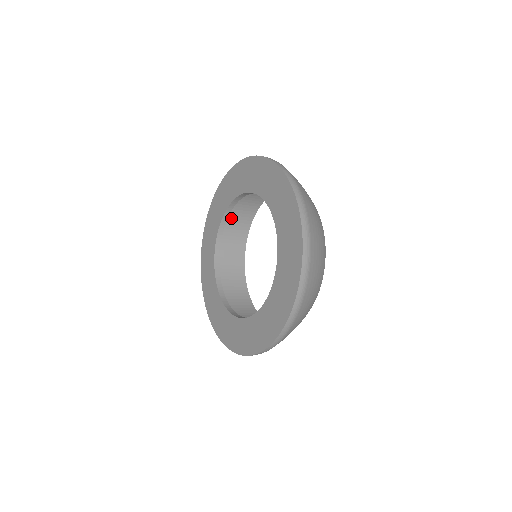
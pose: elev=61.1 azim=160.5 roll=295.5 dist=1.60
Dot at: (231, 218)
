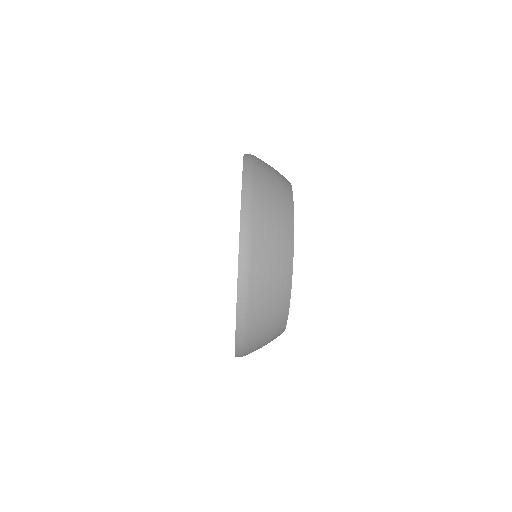
Dot at: occluded
